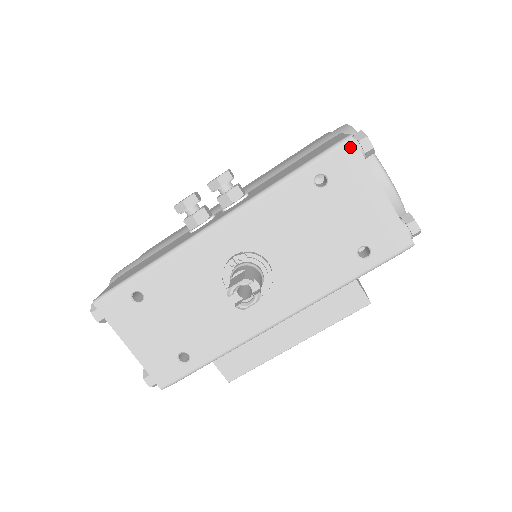
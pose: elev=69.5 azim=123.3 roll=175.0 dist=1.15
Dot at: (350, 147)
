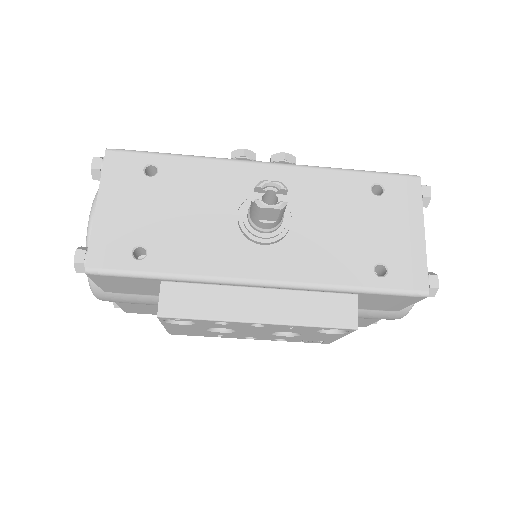
Dot at: (415, 182)
